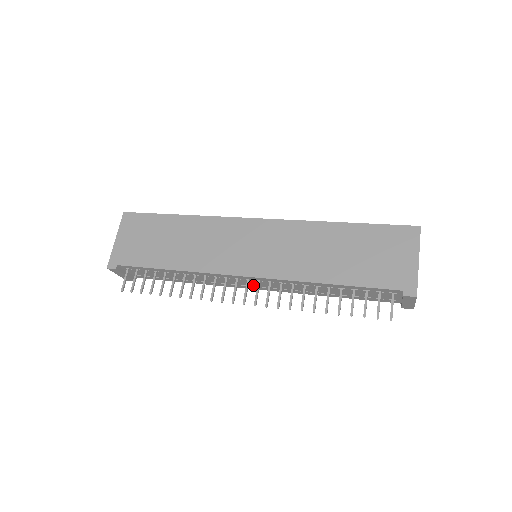
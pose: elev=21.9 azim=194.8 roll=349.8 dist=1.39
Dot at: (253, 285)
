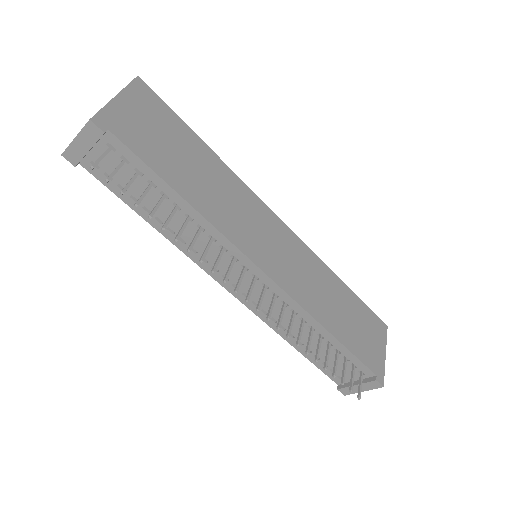
Dot at: occluded
